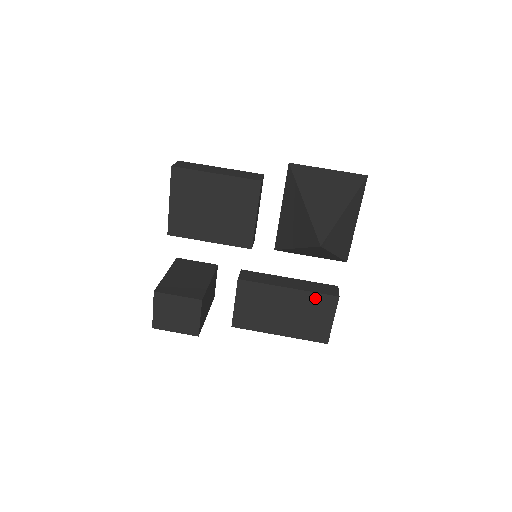
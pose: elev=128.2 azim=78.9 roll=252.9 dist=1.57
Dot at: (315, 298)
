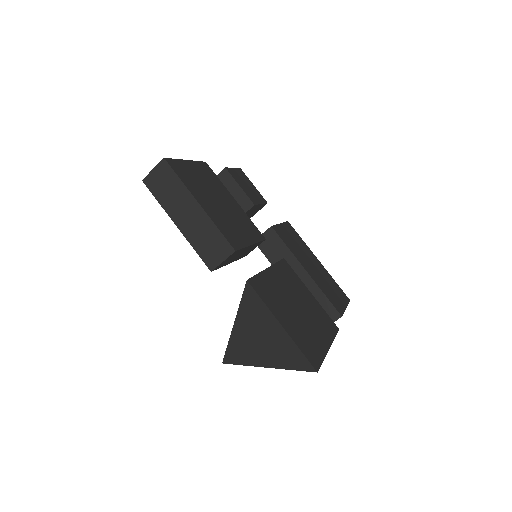
Dot at: occluded
